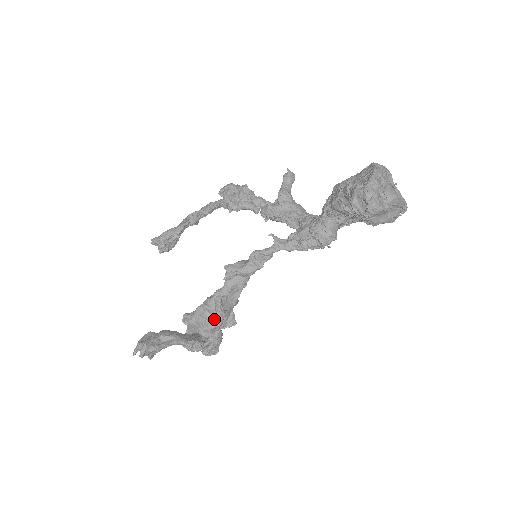
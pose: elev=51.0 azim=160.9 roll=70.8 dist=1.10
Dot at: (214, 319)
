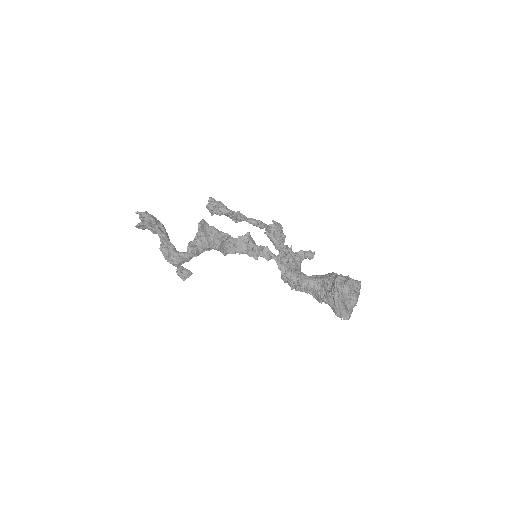
Dot at: (212, 241)
